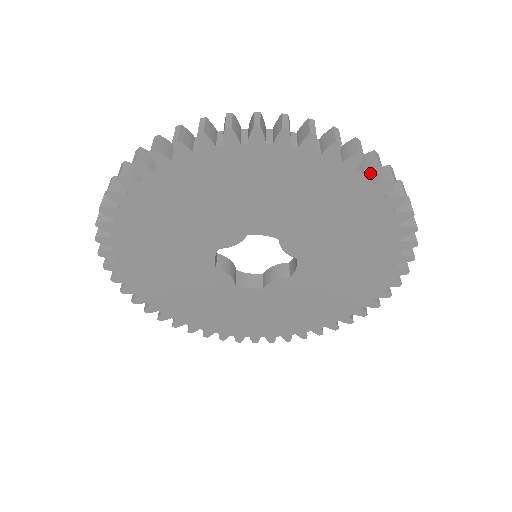
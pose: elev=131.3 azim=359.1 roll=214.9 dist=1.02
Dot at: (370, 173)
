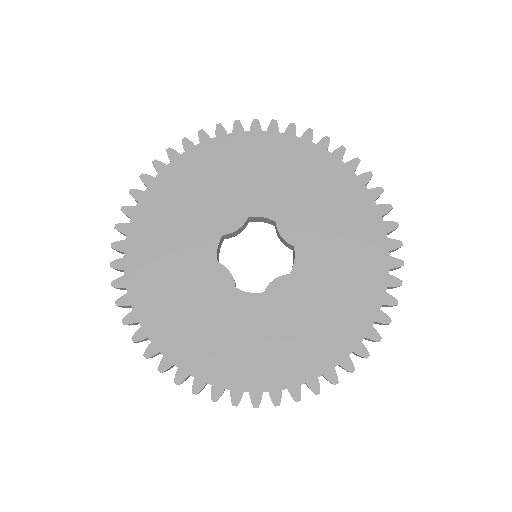
Dot at: (338, 152)
